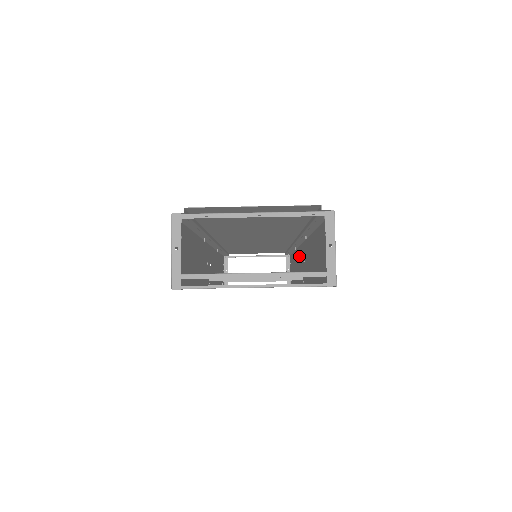
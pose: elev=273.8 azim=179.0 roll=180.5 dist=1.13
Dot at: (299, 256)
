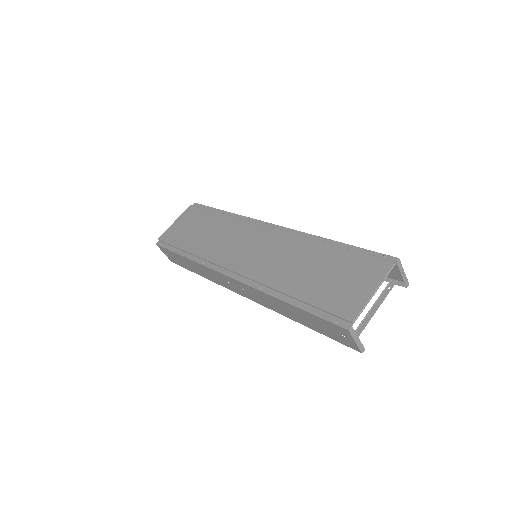
Dot at: occluded
